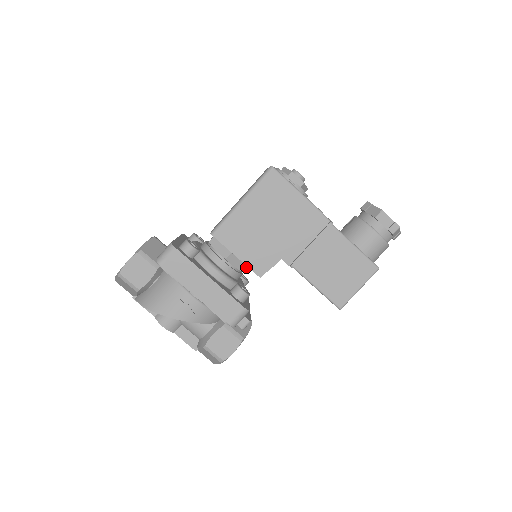
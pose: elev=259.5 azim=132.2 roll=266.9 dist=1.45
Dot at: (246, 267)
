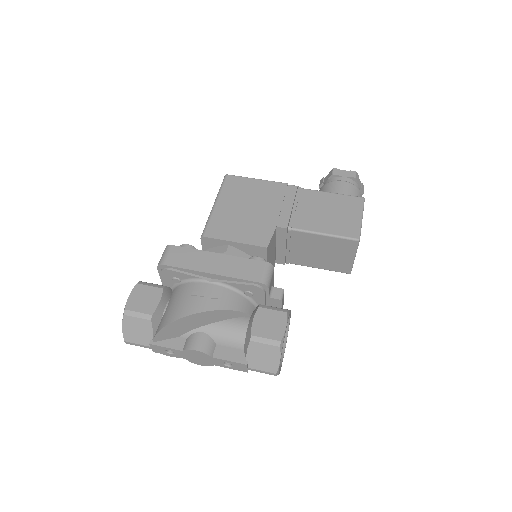
Dot at: occluded
